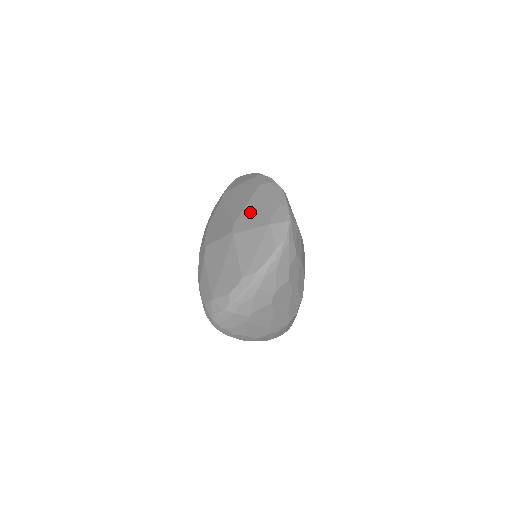
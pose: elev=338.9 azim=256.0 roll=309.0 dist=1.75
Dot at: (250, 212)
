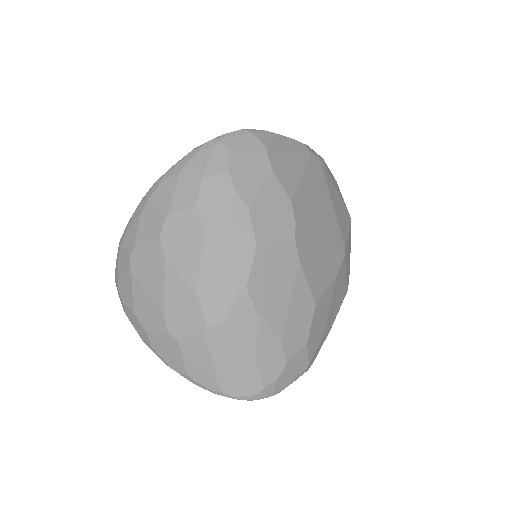
Dot at: occluded
